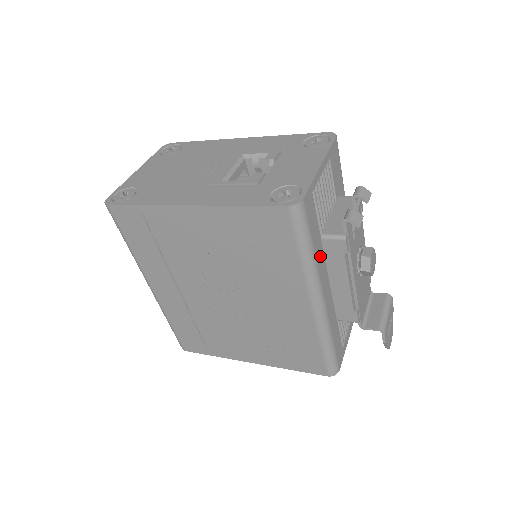
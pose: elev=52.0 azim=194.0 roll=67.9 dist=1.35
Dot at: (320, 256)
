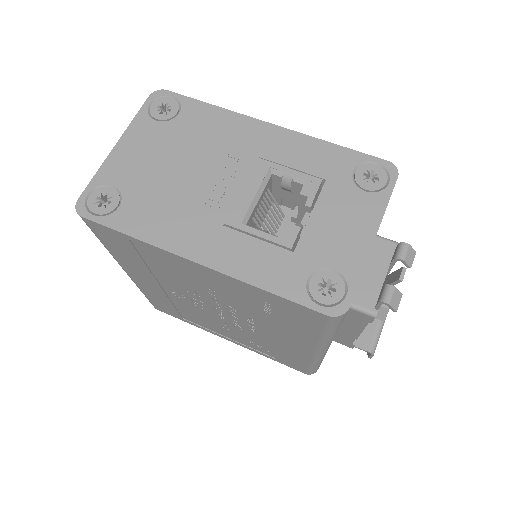
Dot at: occluded
